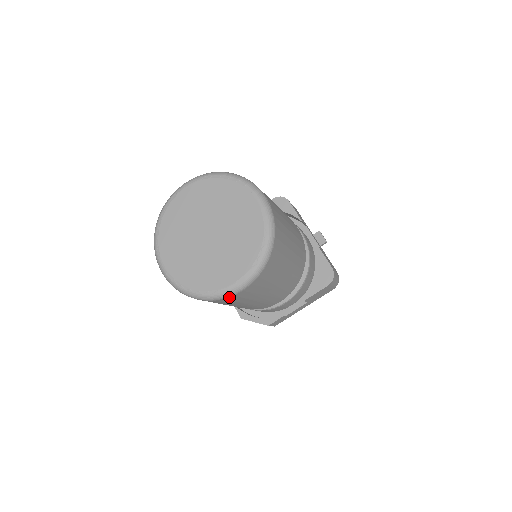
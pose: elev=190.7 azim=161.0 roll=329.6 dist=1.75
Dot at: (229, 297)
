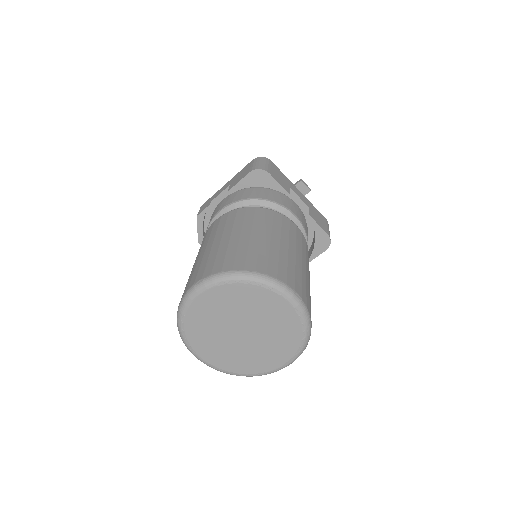
Dot at: occluded
